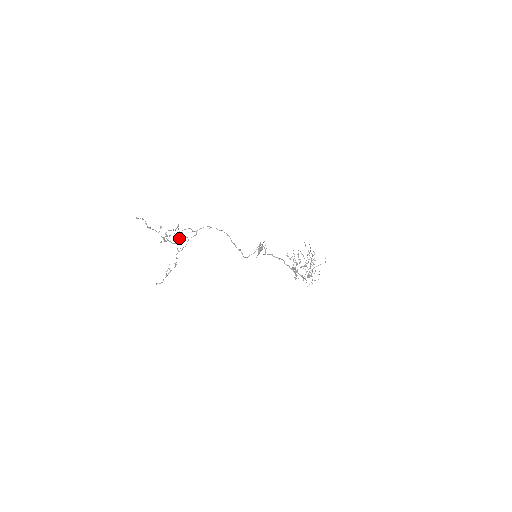
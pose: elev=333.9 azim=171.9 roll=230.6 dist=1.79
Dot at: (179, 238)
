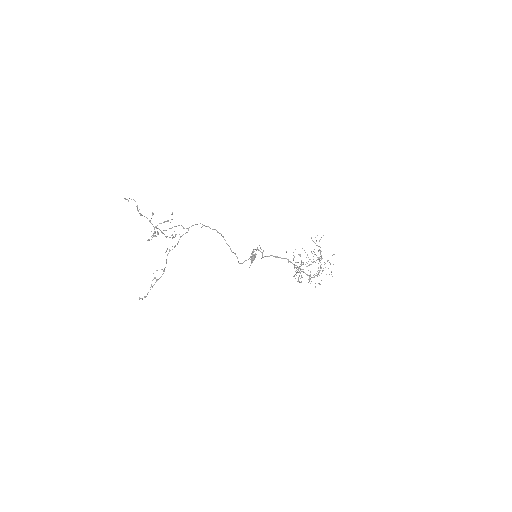
Dot at: occluded
